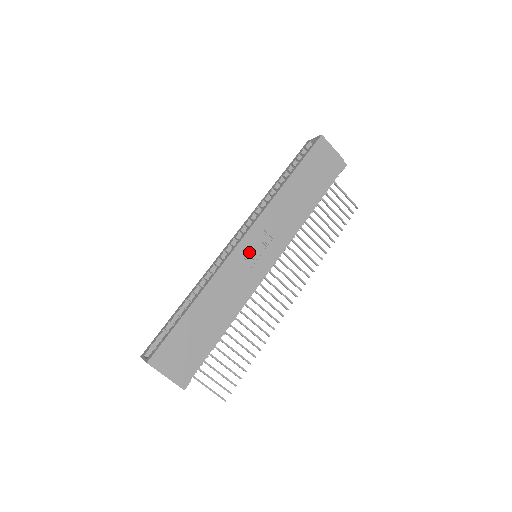
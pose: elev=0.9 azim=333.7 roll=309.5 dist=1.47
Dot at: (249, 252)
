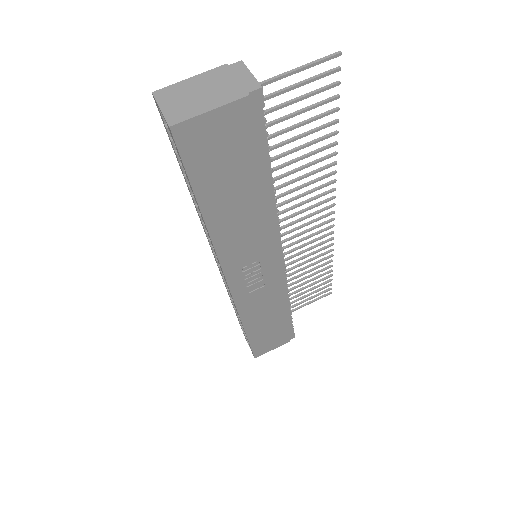
Dot at: (248, 284)
